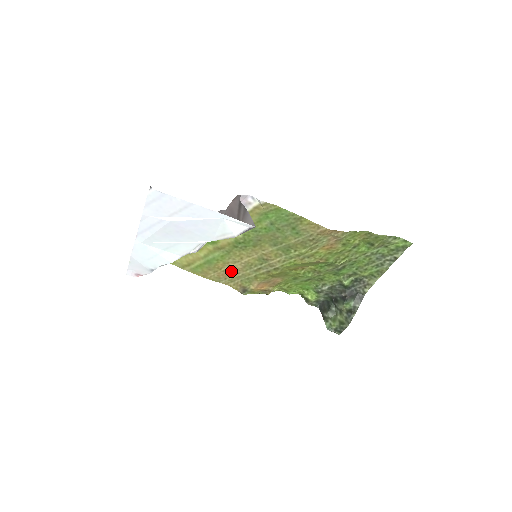
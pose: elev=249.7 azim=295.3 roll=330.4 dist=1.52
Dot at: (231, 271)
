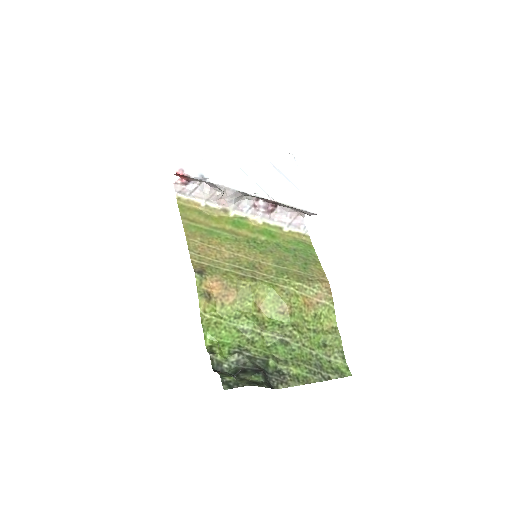
Dot at: (214, 253)
